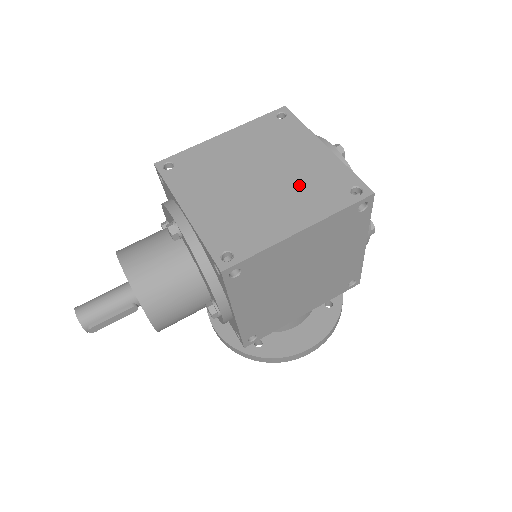
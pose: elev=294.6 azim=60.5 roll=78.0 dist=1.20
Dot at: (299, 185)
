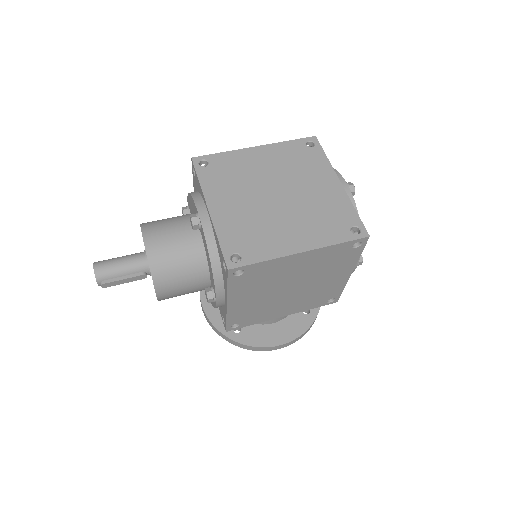
Dot at: (310, 212)
